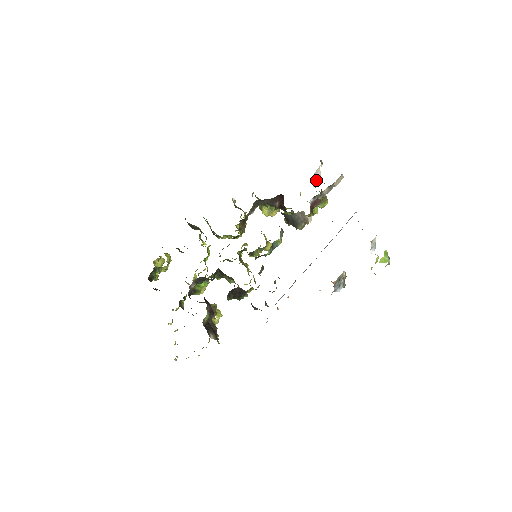
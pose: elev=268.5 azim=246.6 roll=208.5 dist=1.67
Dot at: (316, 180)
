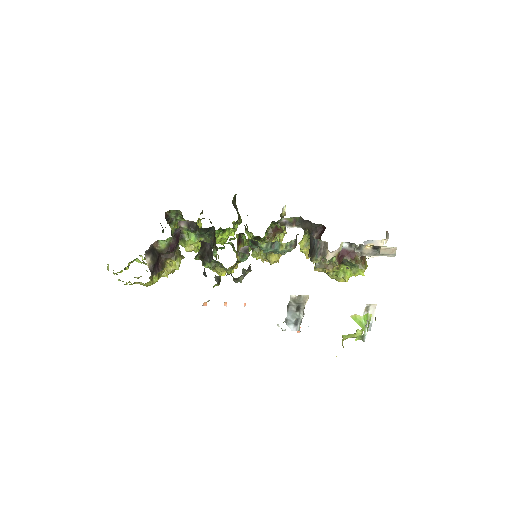
Dot at: occluded
